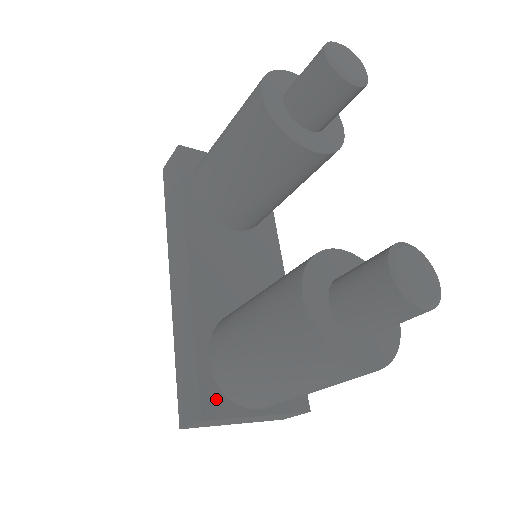
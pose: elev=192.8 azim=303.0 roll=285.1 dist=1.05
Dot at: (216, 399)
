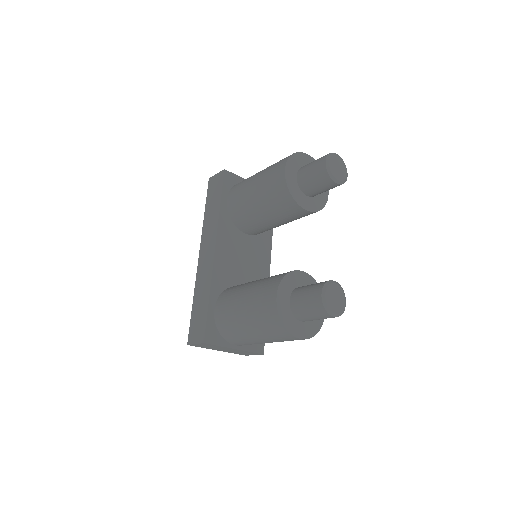
Dot at: (214, 333)
